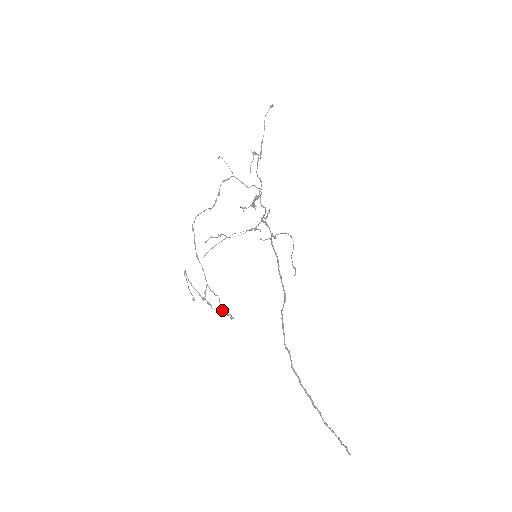
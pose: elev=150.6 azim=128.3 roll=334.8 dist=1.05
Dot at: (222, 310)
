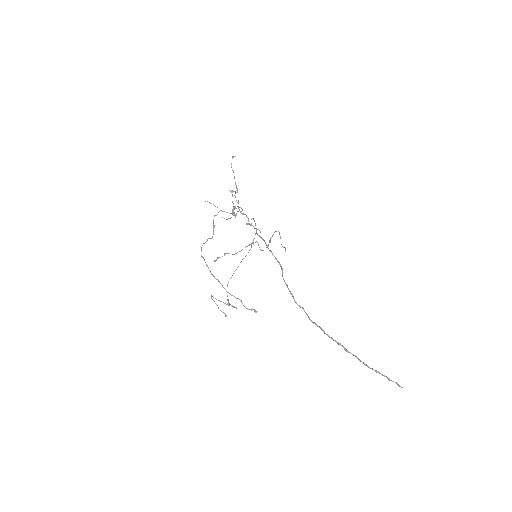
Dot at: (246, 308)
